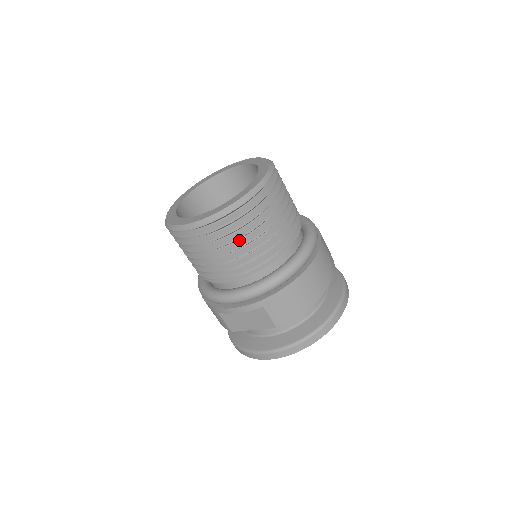
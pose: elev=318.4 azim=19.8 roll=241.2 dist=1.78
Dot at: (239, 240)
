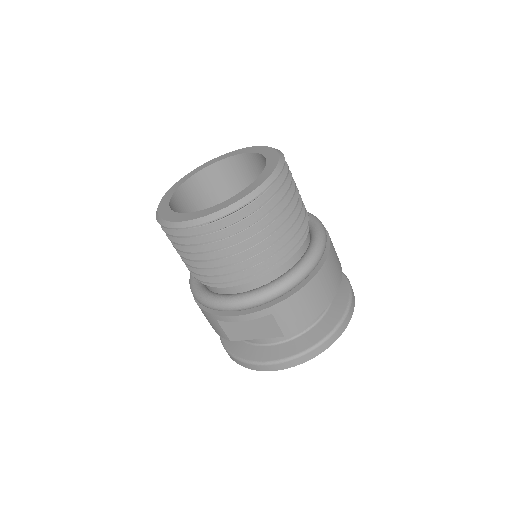
Dot at: (248, 239)
